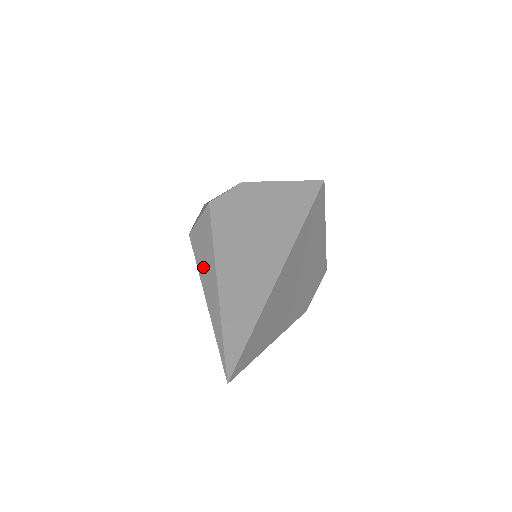
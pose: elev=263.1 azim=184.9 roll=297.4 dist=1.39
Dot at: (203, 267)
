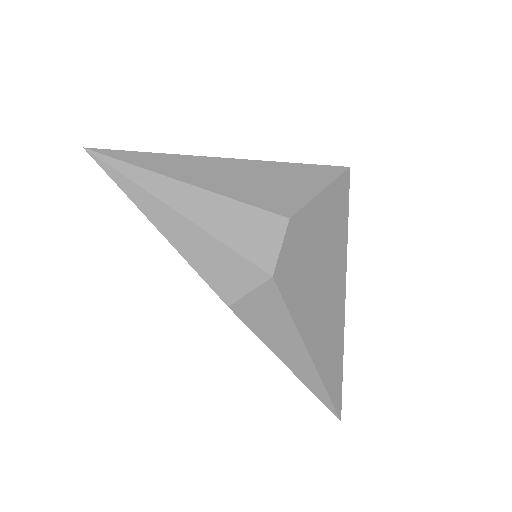
Dot at: (281, 348)
